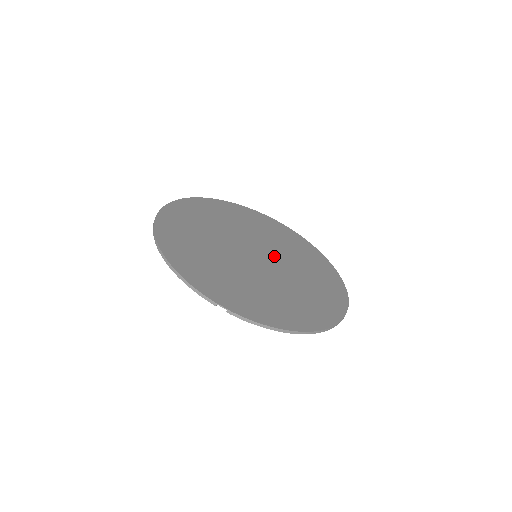
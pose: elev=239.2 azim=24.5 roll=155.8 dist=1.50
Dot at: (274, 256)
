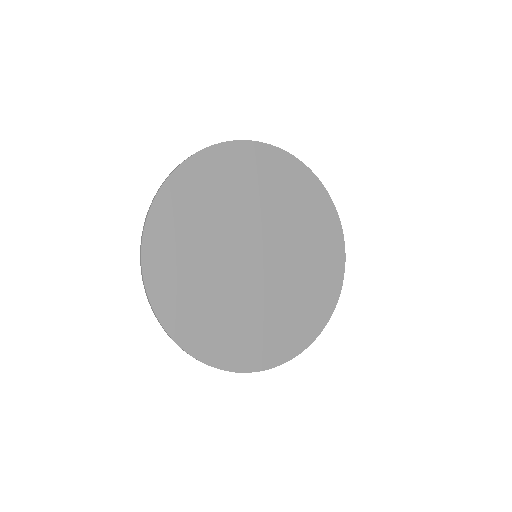
Dot at: (273, 239)
